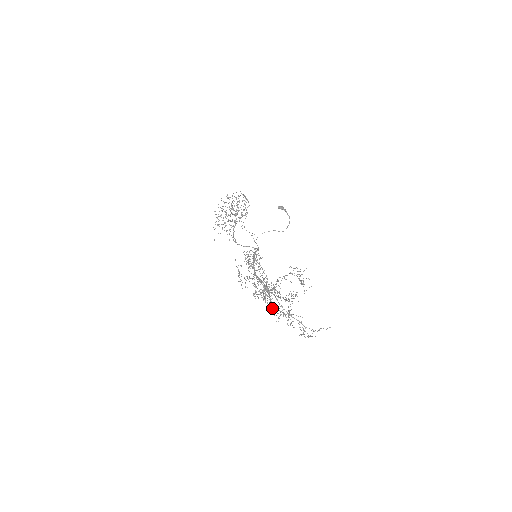
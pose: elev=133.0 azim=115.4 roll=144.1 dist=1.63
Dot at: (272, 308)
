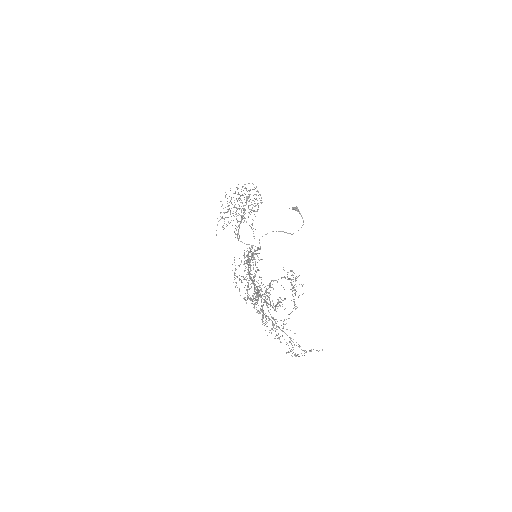
Dot at: (262, 317)
